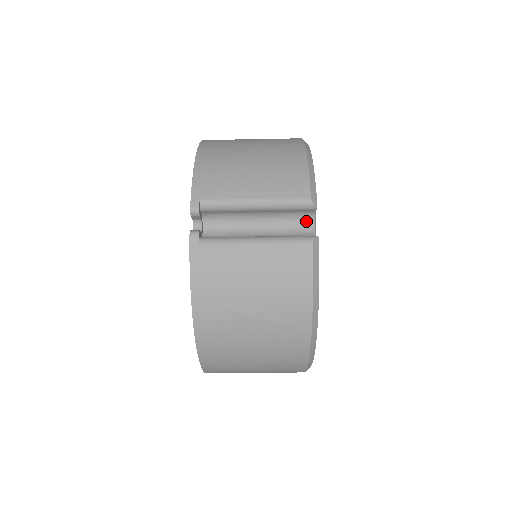
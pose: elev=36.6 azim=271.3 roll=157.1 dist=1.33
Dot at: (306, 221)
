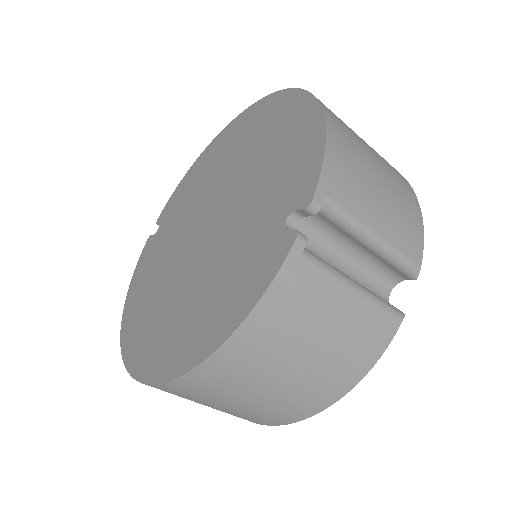
Dot at: (388, 282)
